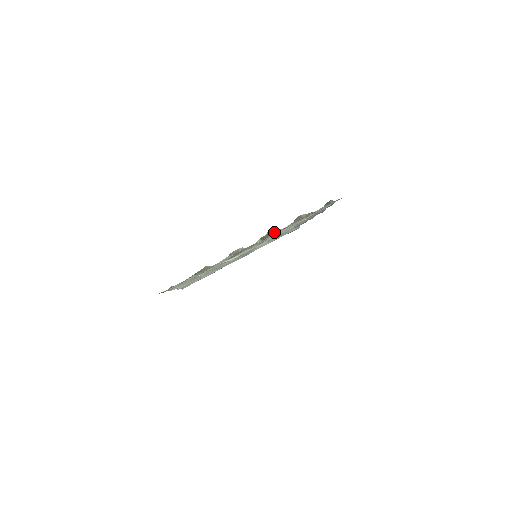
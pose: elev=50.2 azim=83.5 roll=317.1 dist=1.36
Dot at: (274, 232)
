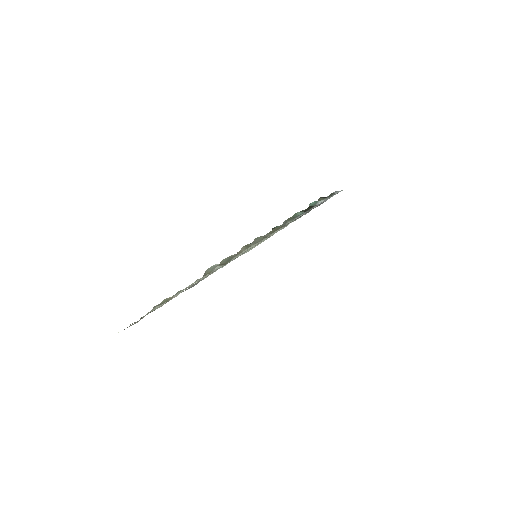
Dot at: (234, 256)
